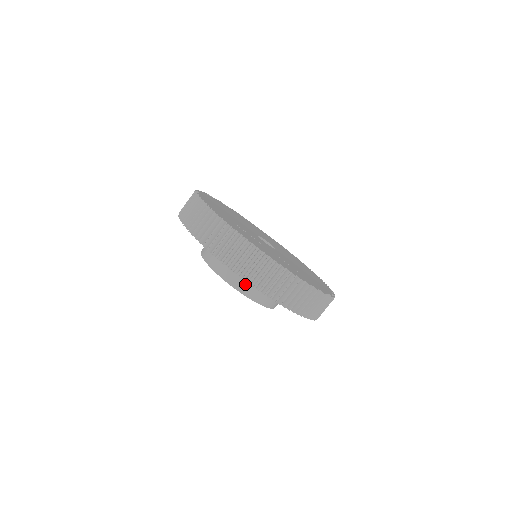
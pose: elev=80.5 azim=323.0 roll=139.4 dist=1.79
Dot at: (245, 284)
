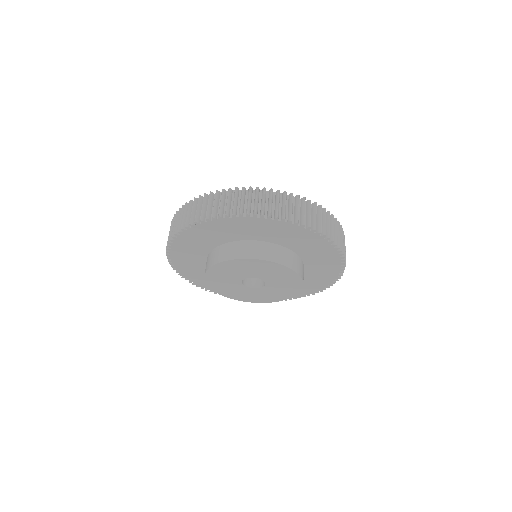
Dot at: (270, 252)
